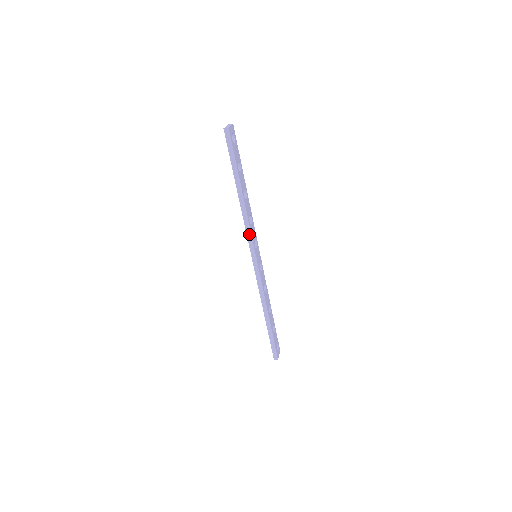
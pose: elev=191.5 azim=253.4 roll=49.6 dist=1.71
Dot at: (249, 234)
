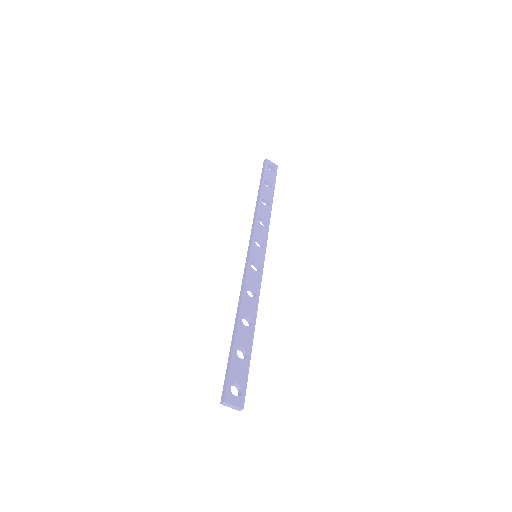
Dot at: (253, 229)
